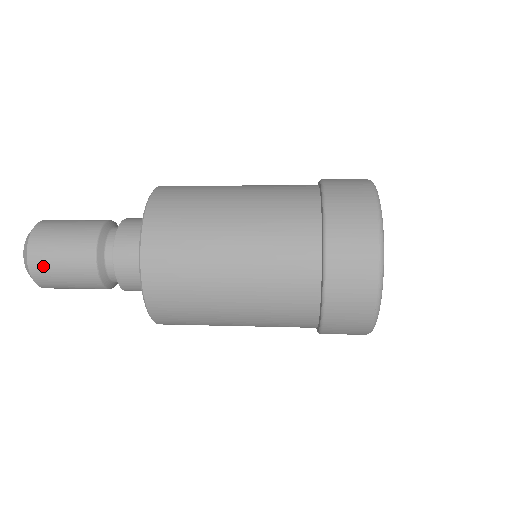
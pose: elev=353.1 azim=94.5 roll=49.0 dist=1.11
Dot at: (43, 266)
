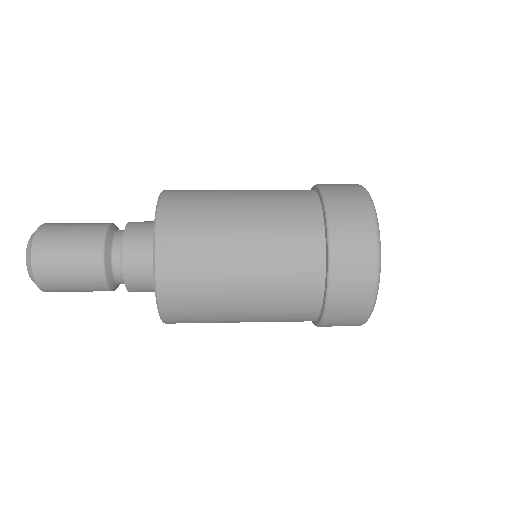
Dot at: (48, 268)
